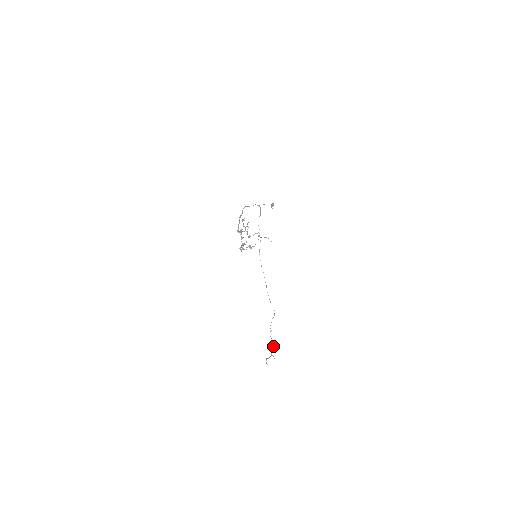
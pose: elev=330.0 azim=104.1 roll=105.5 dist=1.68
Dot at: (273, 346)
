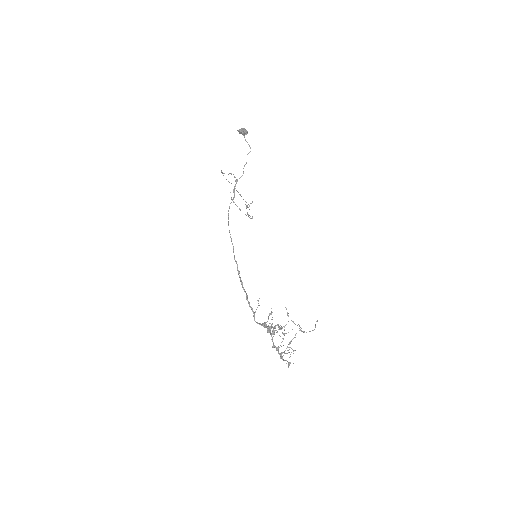
Dot at: (252, 217)
